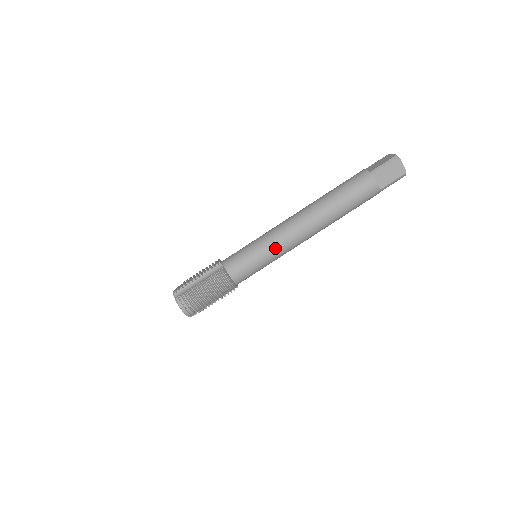
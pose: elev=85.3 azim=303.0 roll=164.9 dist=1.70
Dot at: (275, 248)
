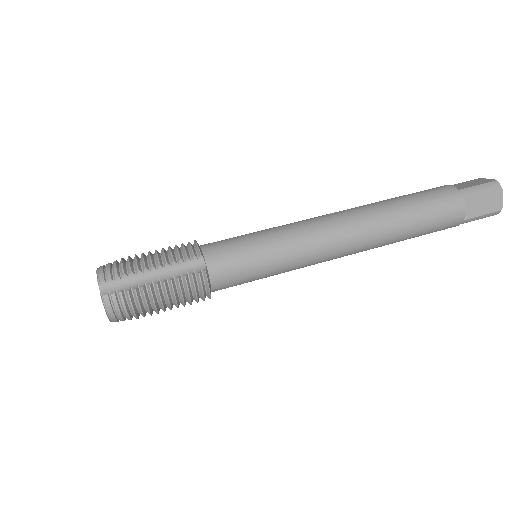
Dot at: (283, 226)
